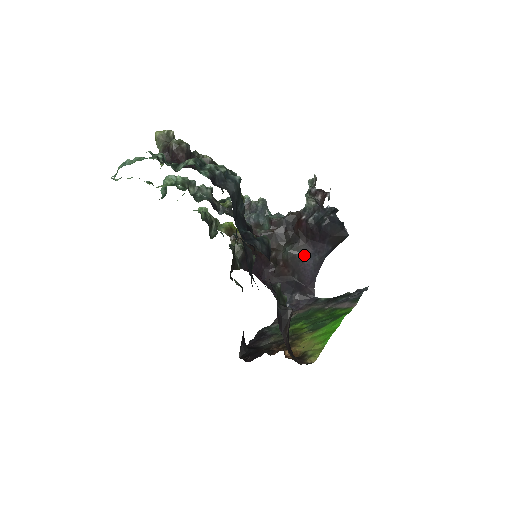
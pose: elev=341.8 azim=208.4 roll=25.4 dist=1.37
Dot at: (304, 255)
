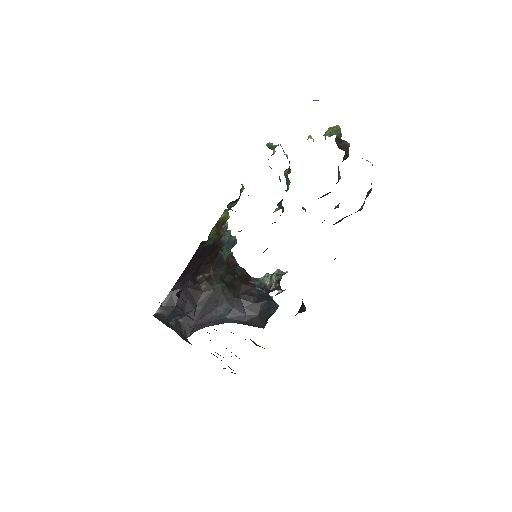
Dot at: (225, 302)
